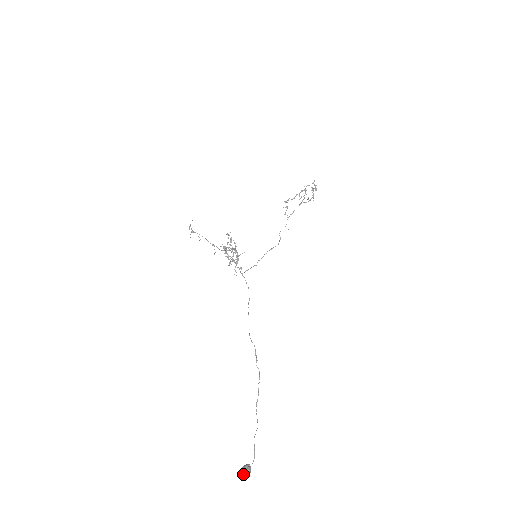
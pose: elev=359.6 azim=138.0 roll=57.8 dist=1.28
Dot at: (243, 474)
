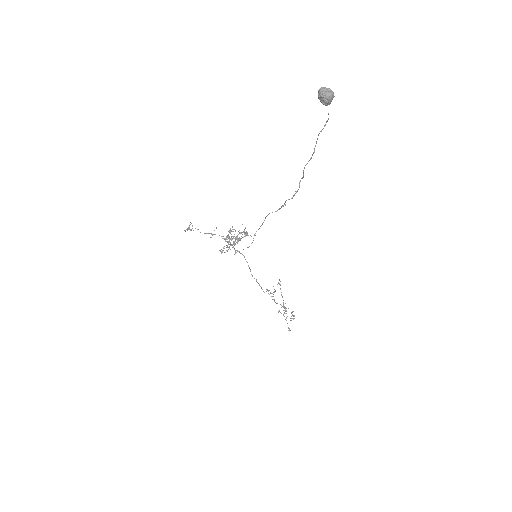
Dot at: (325, 87)
